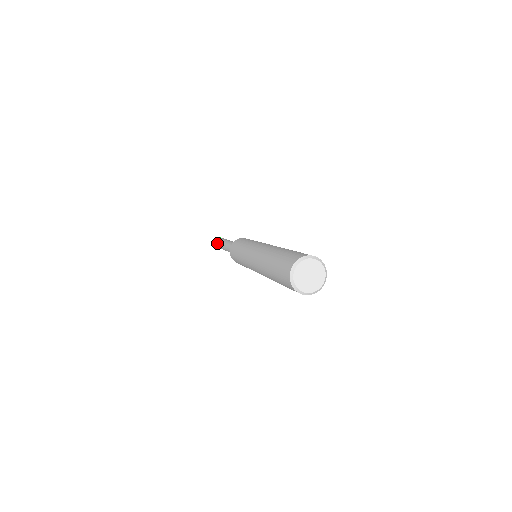
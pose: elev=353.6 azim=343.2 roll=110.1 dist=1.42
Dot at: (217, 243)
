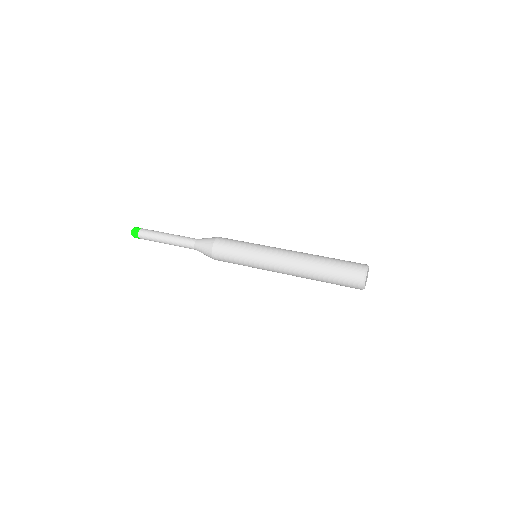
Dot at: occluded
